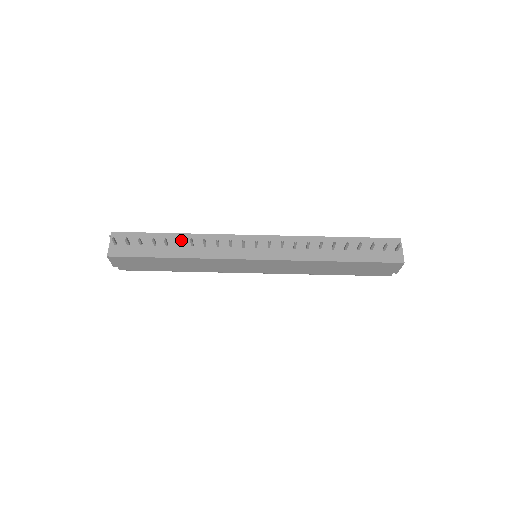
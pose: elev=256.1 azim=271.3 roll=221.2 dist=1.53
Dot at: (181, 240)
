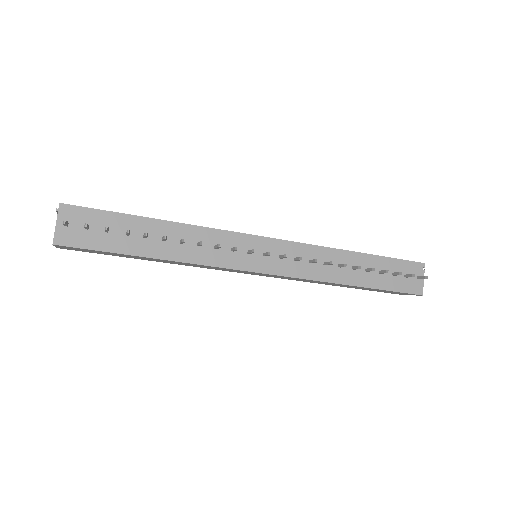
Dot at: (166, 231)
